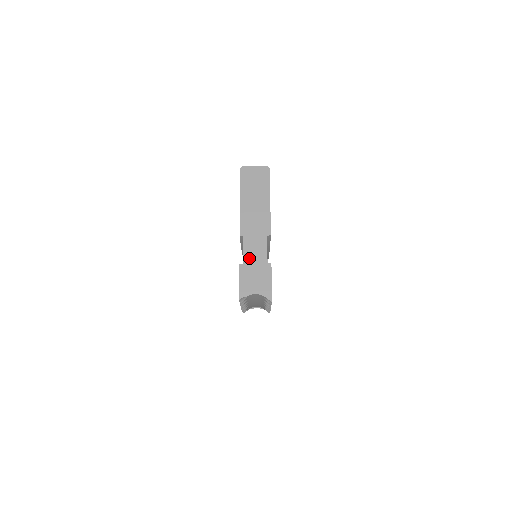
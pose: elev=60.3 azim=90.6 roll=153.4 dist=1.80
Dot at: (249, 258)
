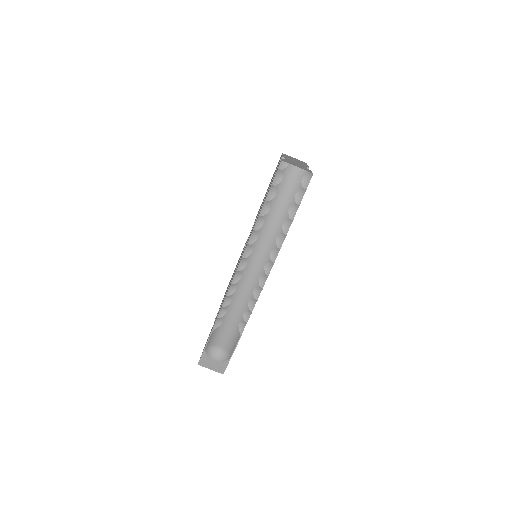
Dot at: (290, 161)
